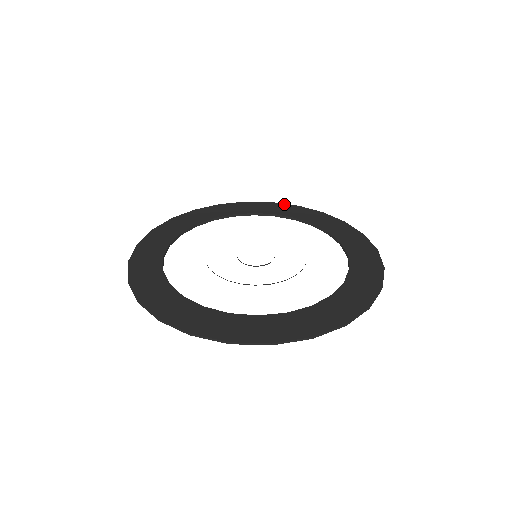
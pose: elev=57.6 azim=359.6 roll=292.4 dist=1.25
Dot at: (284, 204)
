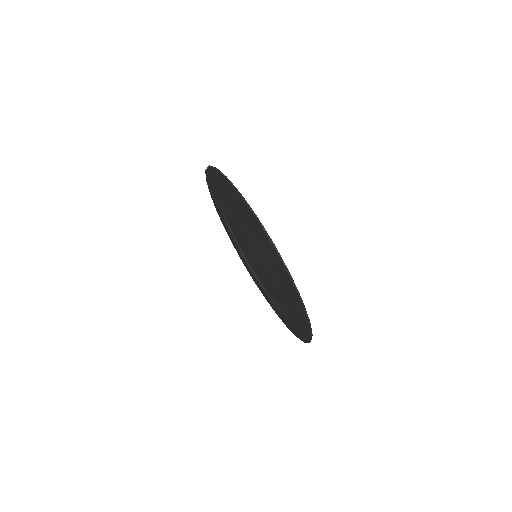
Dot at: occluded
